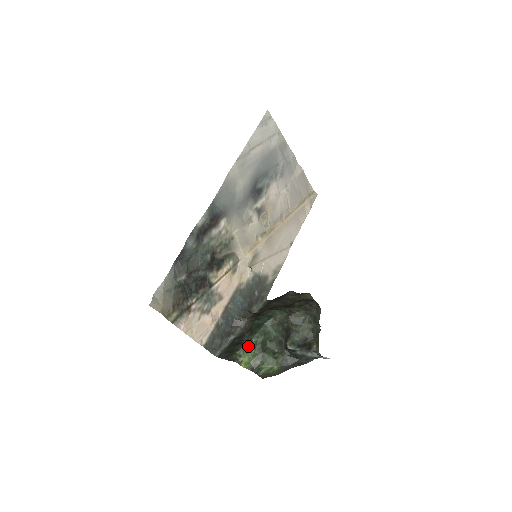
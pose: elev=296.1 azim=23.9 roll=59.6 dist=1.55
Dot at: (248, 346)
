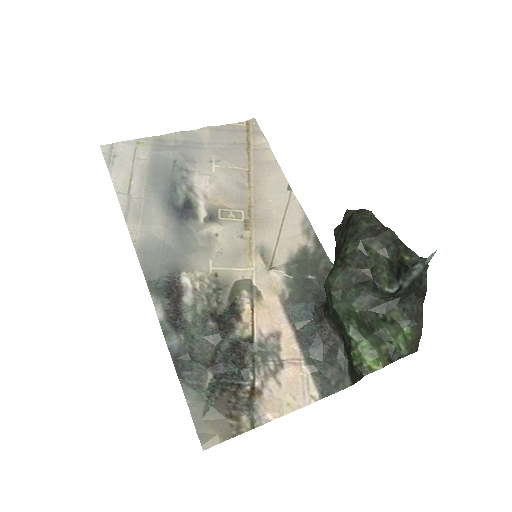
Dot at: (353, 346)
